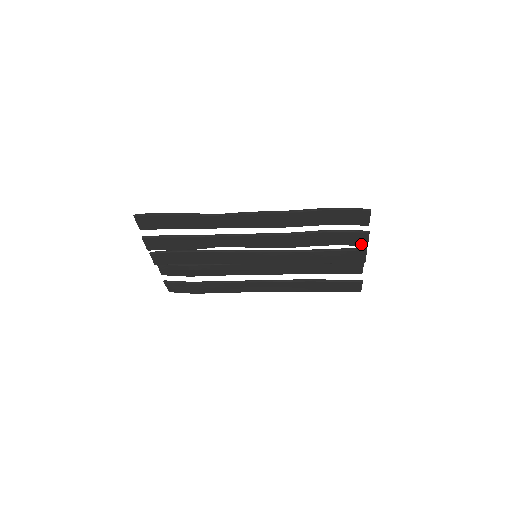
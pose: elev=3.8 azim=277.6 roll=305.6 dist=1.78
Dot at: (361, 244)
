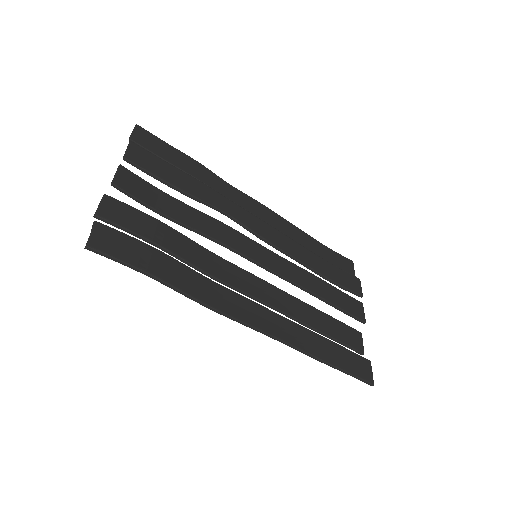
Dot at: (357, 291)
